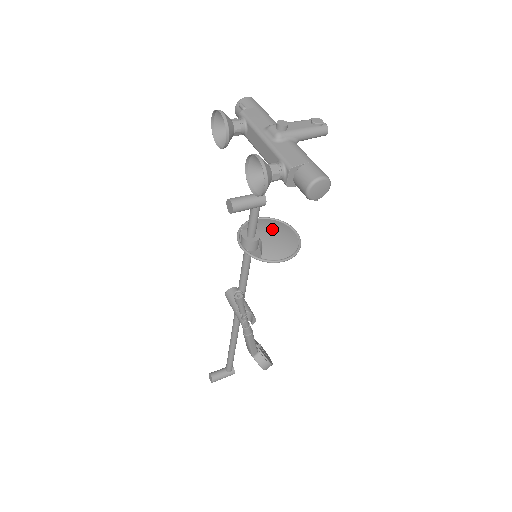
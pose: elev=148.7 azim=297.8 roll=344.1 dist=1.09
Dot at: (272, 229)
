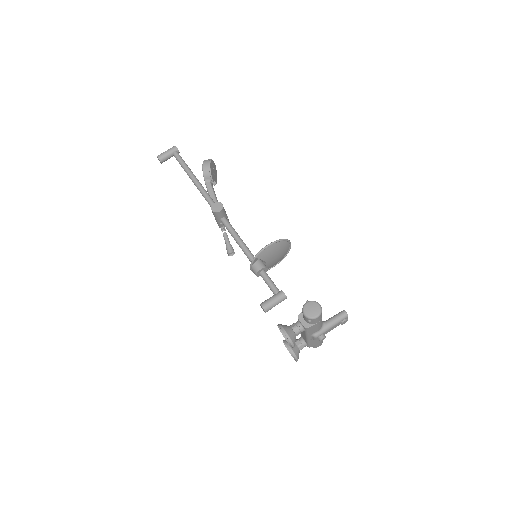
Dot at: (276, 254)
